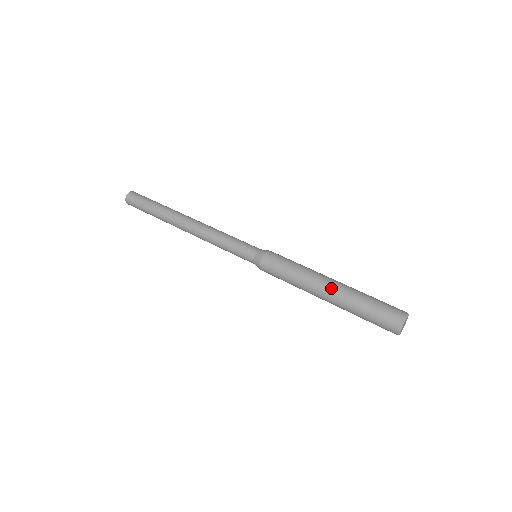
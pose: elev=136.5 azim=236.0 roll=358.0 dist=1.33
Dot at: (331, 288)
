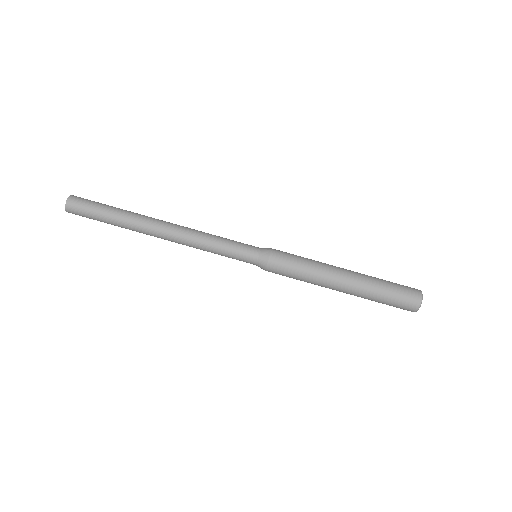
Dot at: (345, 291)
